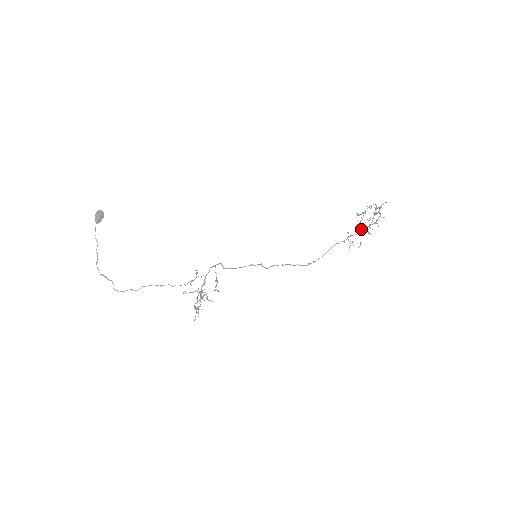
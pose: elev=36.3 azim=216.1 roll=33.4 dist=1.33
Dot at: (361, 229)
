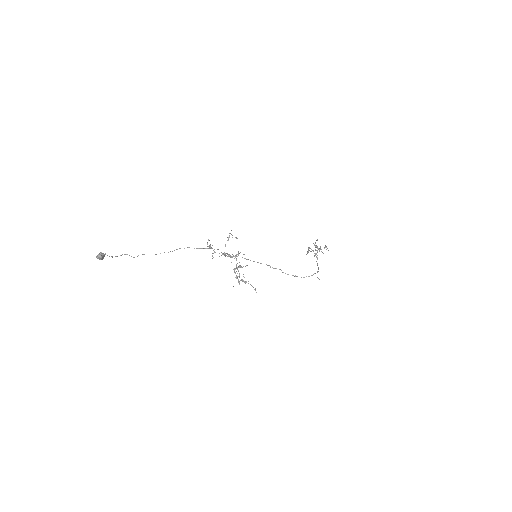
Dot at: occluded
